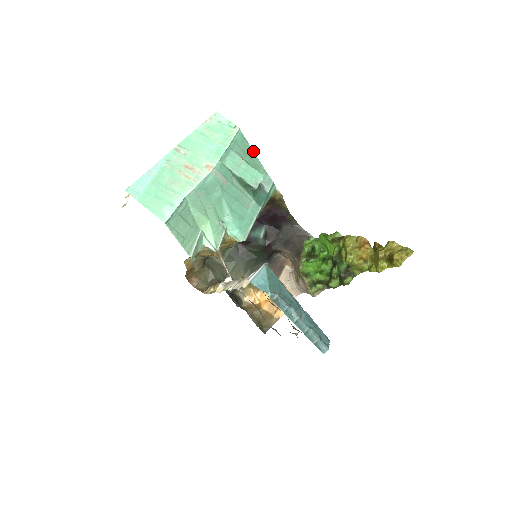
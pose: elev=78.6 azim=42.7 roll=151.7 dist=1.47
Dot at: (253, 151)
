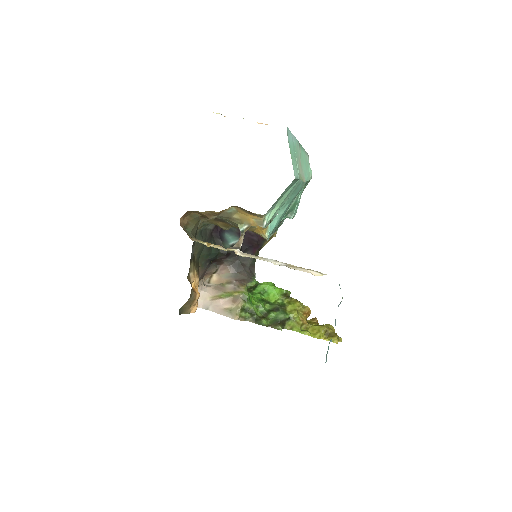
Dot at: occluded
